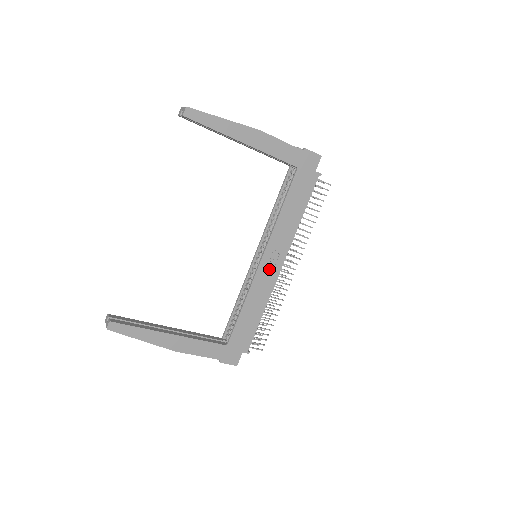
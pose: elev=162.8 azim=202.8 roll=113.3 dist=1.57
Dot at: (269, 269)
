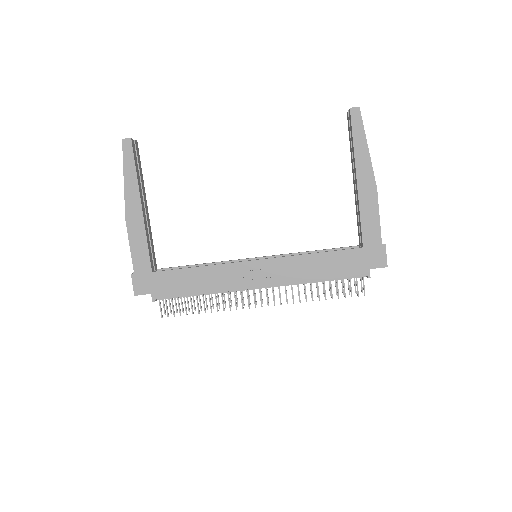
Dot at: (249, 274)
